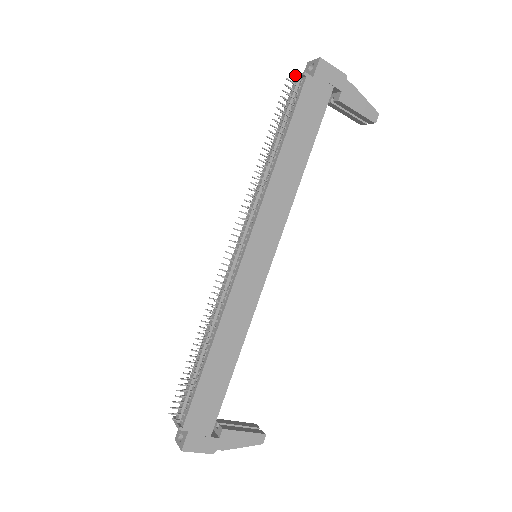
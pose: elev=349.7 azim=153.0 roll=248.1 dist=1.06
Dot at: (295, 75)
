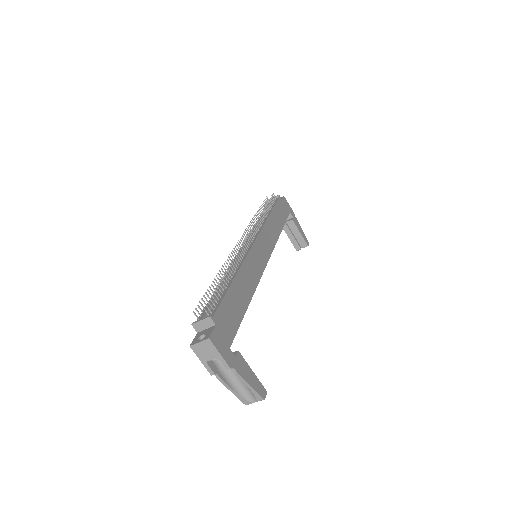
Dot at: (270, 199)
